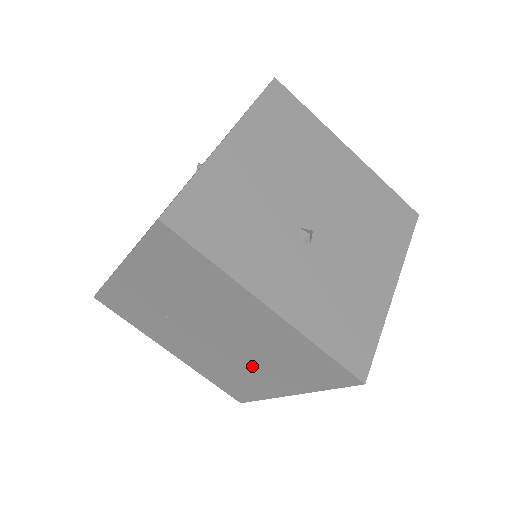
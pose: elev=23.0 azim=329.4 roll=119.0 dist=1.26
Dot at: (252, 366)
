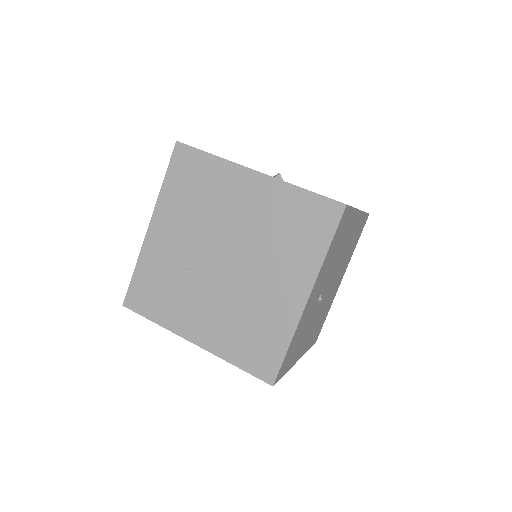
Dot at: (265, 279)
